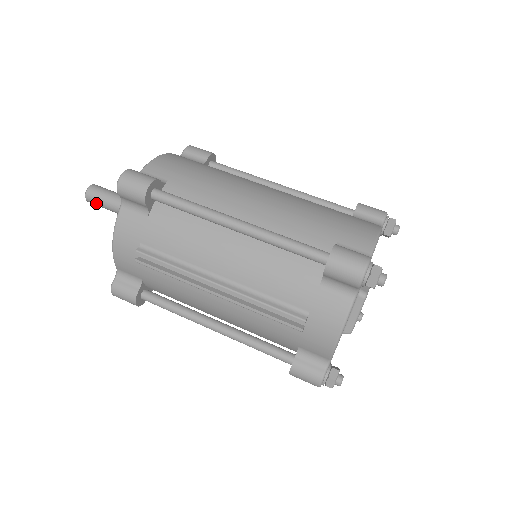
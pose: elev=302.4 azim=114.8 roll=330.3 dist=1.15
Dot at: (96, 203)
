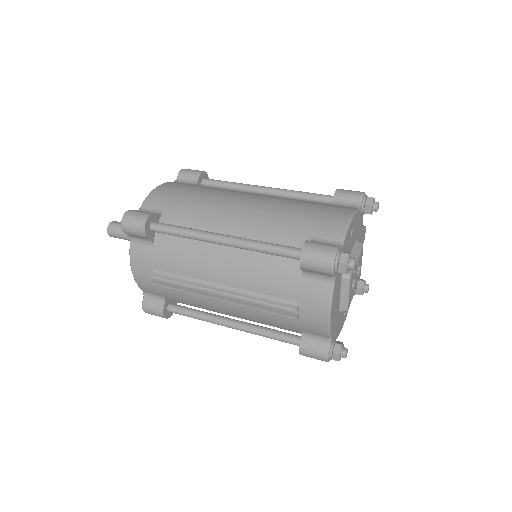
Dot at: (117, 237)
